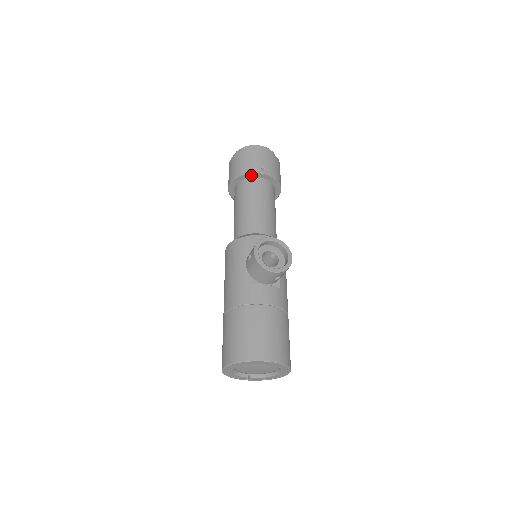
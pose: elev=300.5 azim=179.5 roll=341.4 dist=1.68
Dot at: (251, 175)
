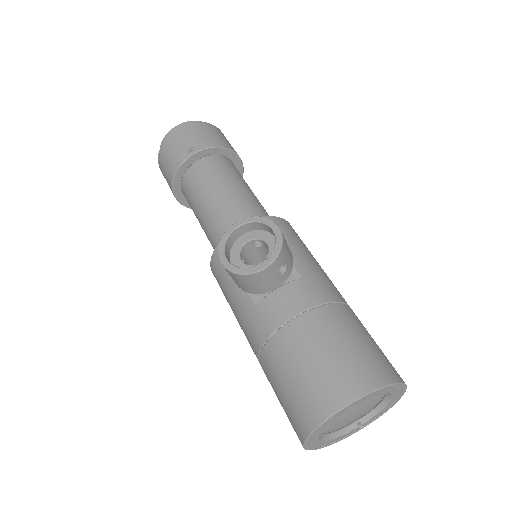
Dot at: (183, 168)
